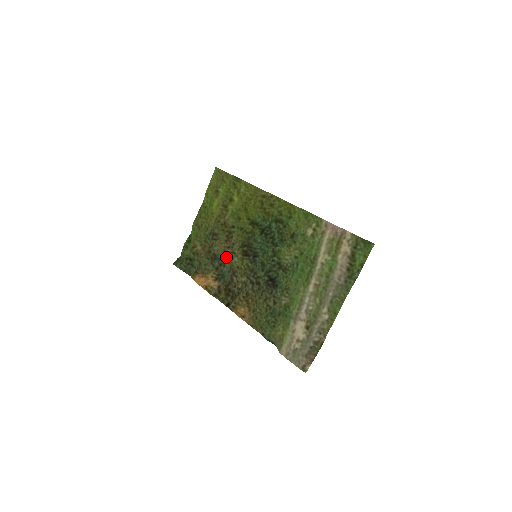
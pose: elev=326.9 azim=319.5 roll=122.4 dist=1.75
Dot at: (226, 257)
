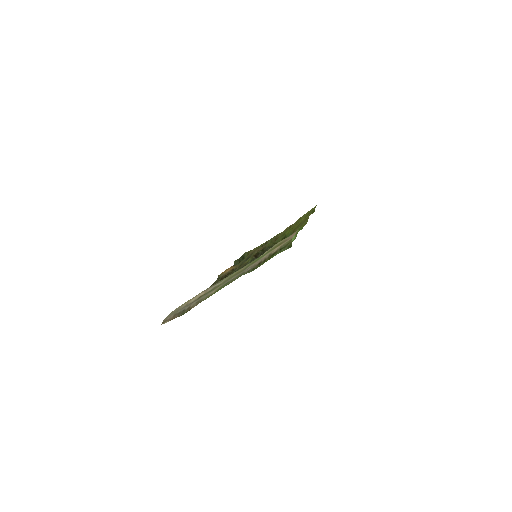
Dot at: occluded
